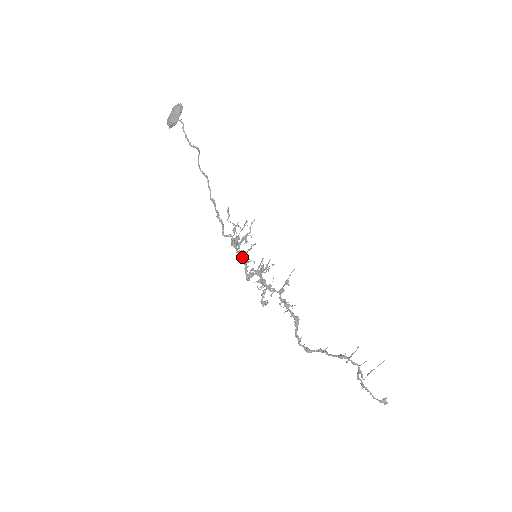
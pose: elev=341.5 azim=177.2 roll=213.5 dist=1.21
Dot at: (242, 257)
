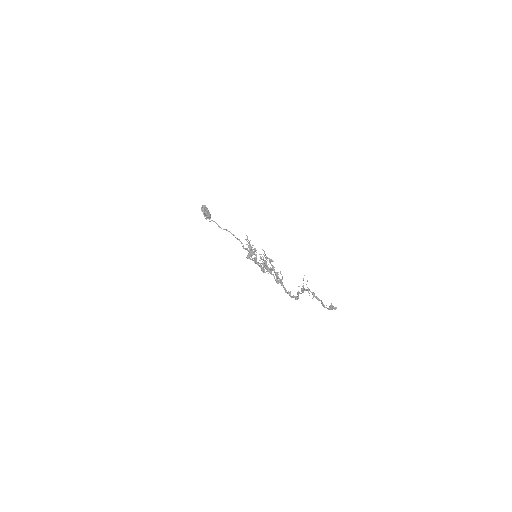
Dot at: (255, 261)
